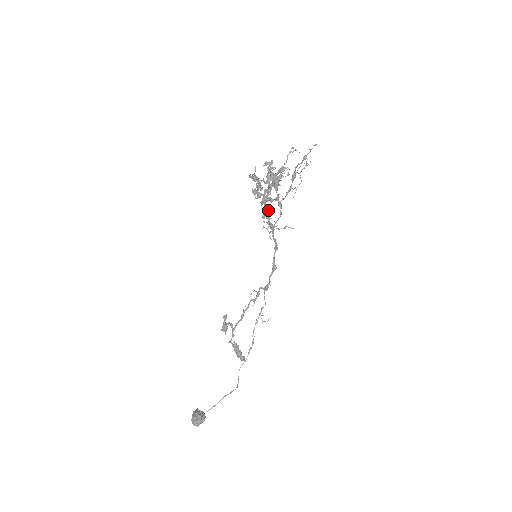
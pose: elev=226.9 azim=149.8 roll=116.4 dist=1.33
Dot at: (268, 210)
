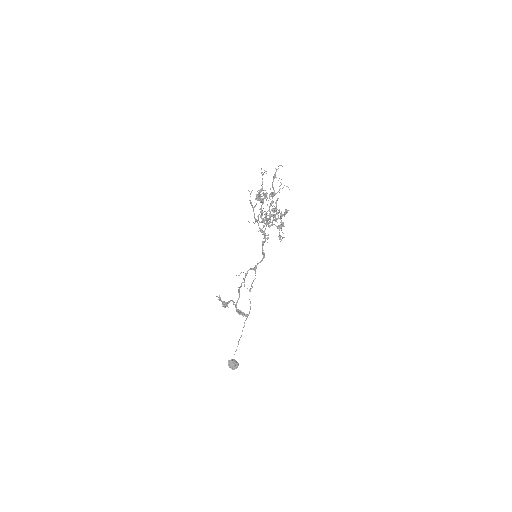
Dot at: (258, 223)
